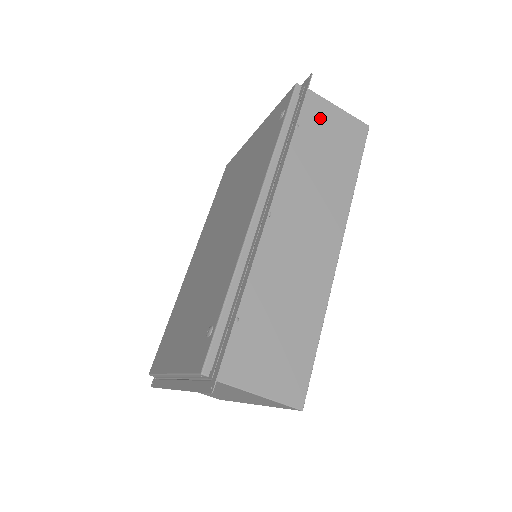
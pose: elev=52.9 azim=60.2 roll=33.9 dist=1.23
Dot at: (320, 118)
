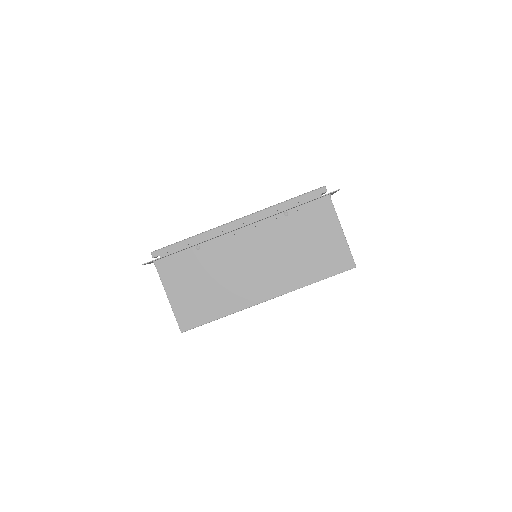
Dot at: occluded
